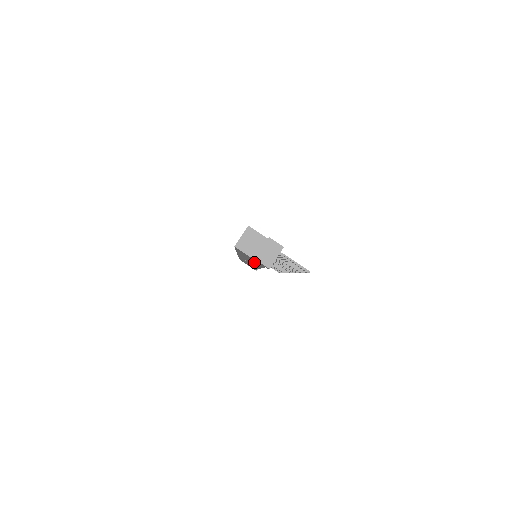
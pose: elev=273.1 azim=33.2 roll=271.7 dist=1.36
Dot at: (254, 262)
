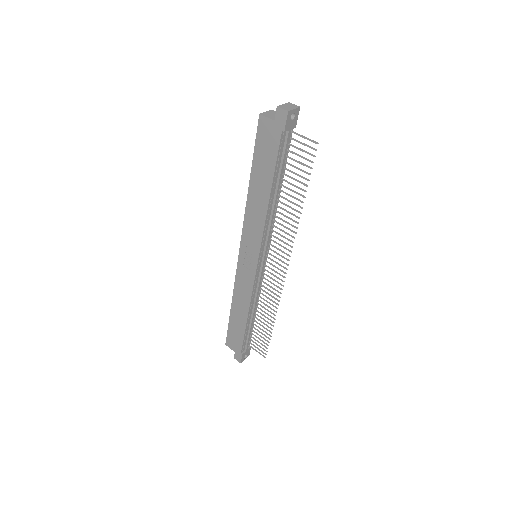
Dot at: (266, 172)
